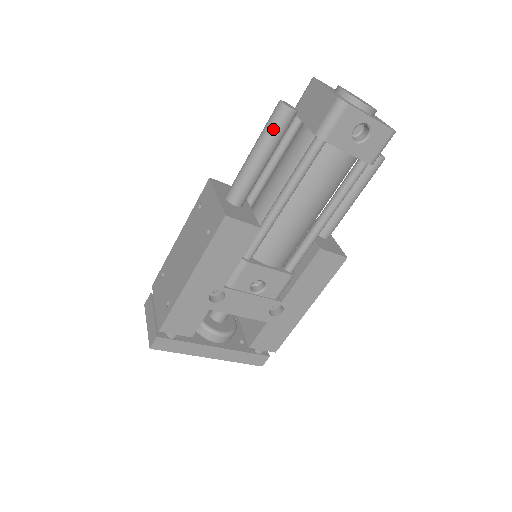
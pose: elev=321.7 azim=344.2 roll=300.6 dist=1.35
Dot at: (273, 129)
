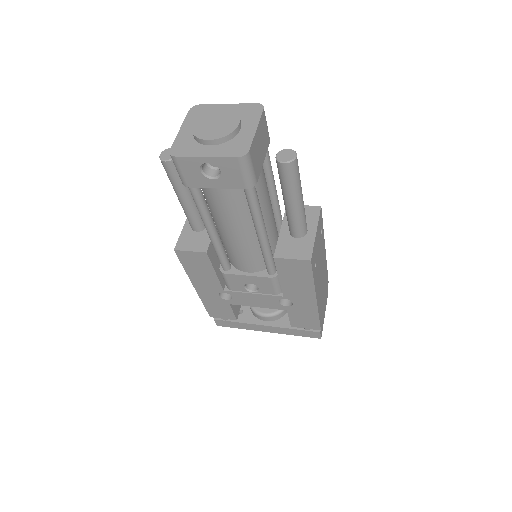
Dot at: (169, 177)
